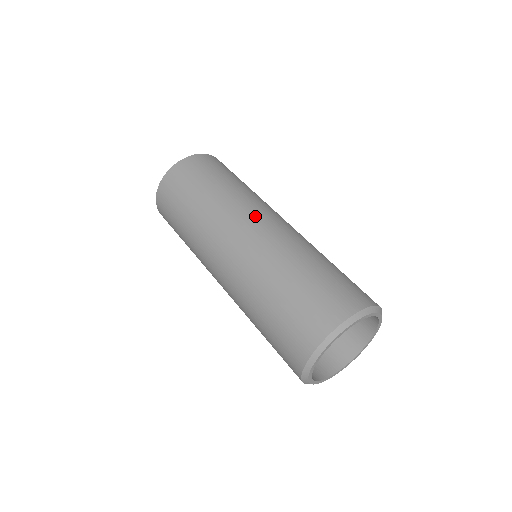
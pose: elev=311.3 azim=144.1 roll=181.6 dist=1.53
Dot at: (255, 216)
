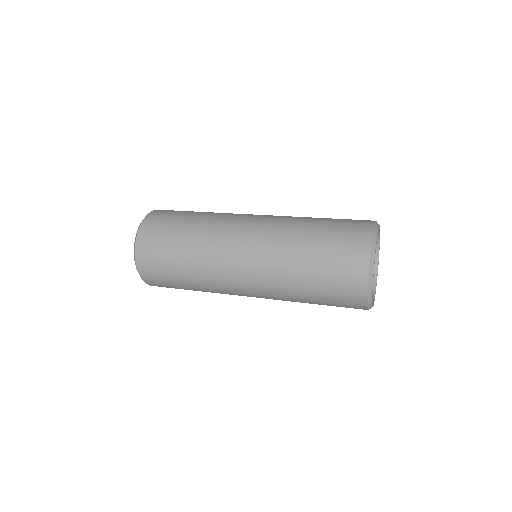
Dot at: occluded
